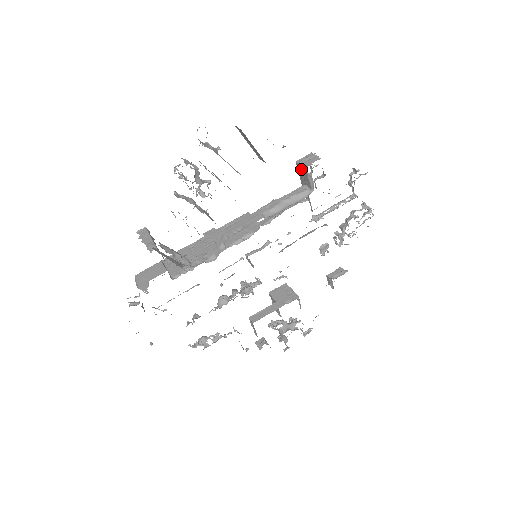
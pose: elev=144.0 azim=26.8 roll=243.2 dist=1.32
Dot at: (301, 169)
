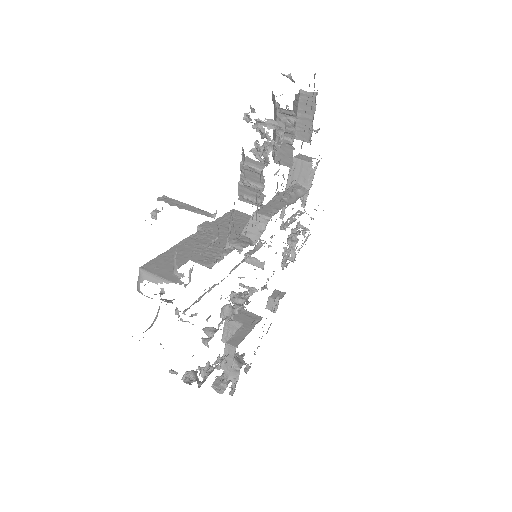
Dot at: (300, 165)
